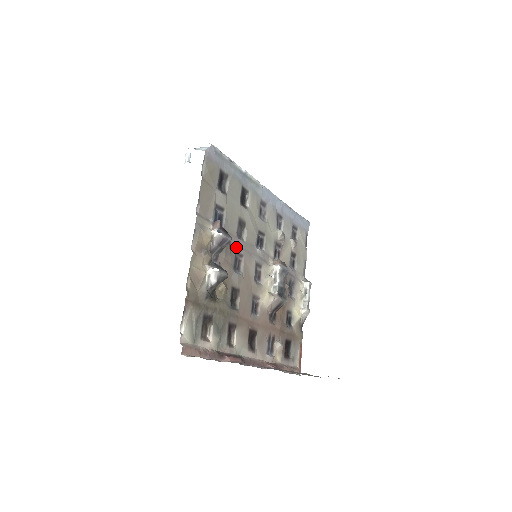
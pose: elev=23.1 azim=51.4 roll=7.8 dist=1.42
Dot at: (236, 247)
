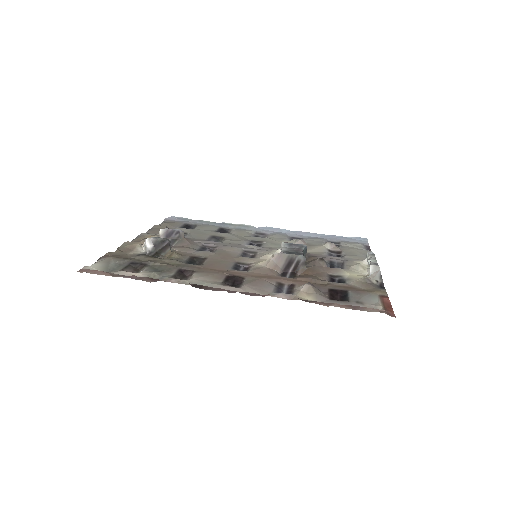
Dot at: (204, 244)
